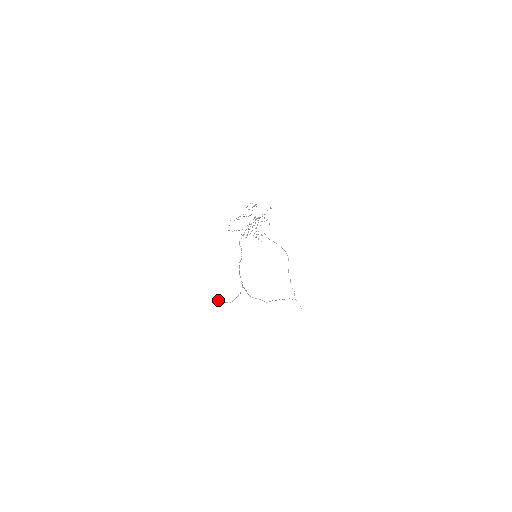
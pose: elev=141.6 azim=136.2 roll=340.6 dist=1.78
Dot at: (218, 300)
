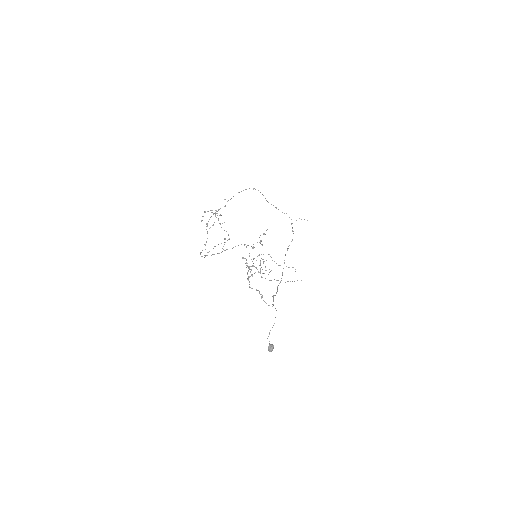
Dot at: (271, 350)
